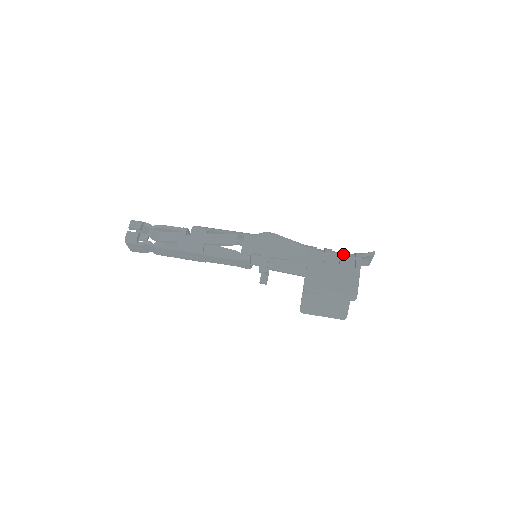
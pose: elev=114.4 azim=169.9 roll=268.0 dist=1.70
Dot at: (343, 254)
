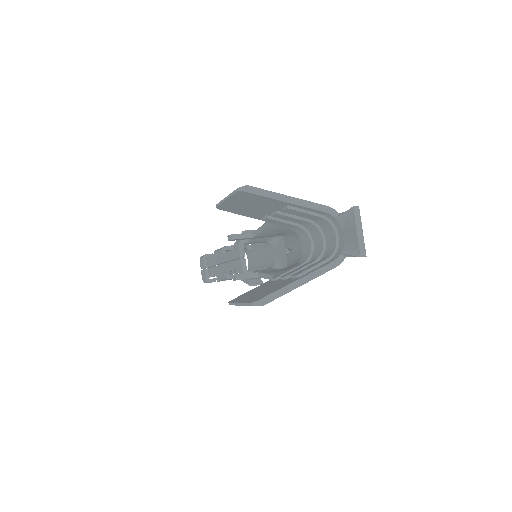
Dot at: occluded
